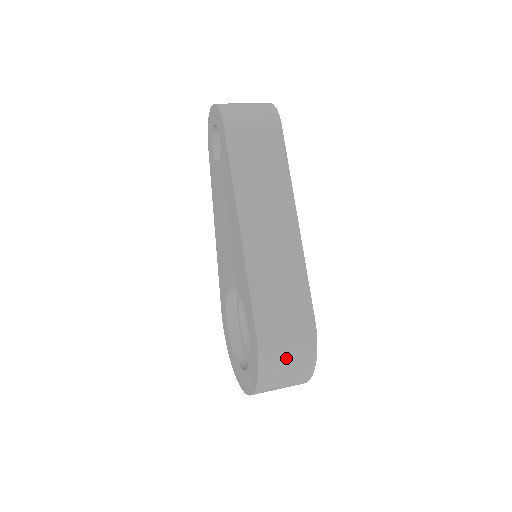
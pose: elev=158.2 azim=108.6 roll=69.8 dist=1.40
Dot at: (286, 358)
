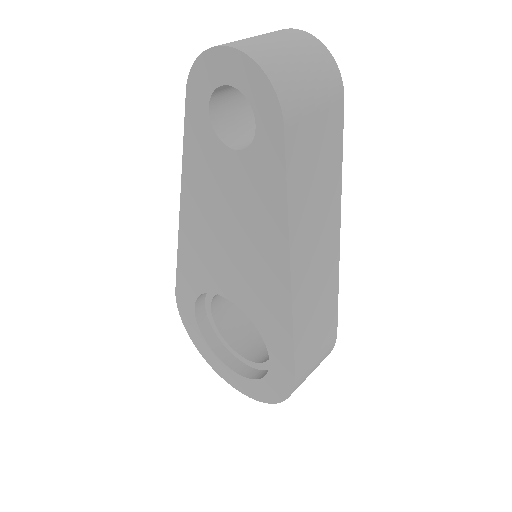
Dot at: occluded
